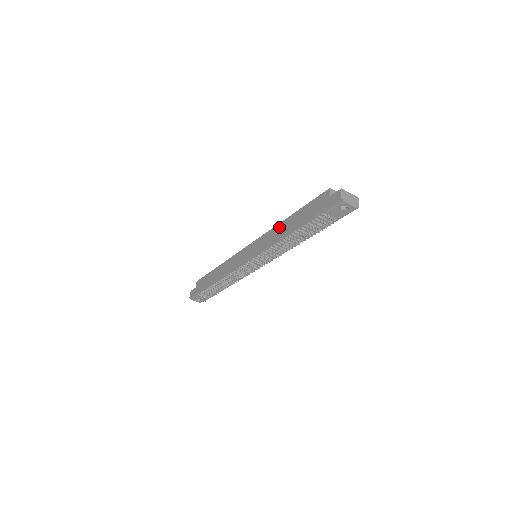
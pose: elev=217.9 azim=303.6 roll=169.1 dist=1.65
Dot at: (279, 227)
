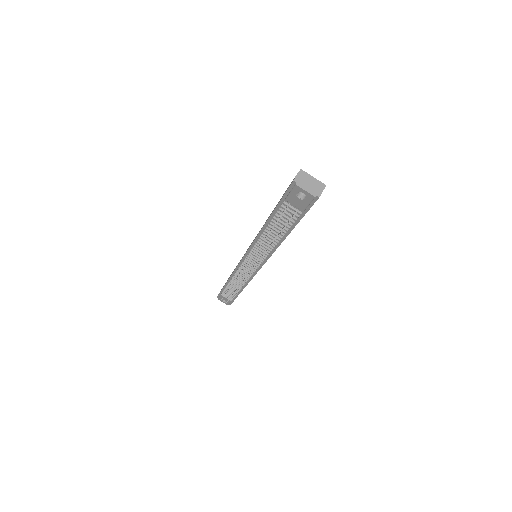
Dot at: occluded
